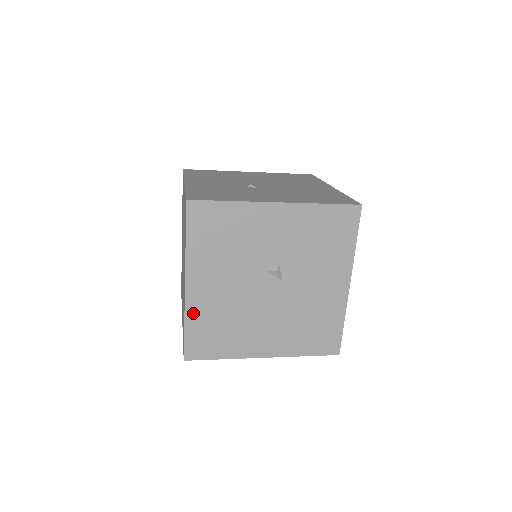
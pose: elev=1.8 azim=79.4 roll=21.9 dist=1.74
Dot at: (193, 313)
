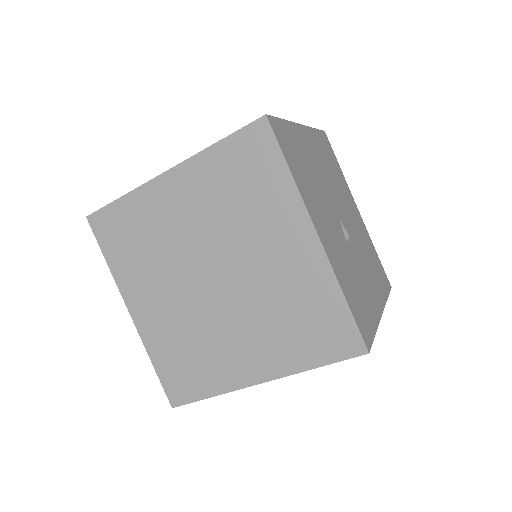
Dot at: occluded
